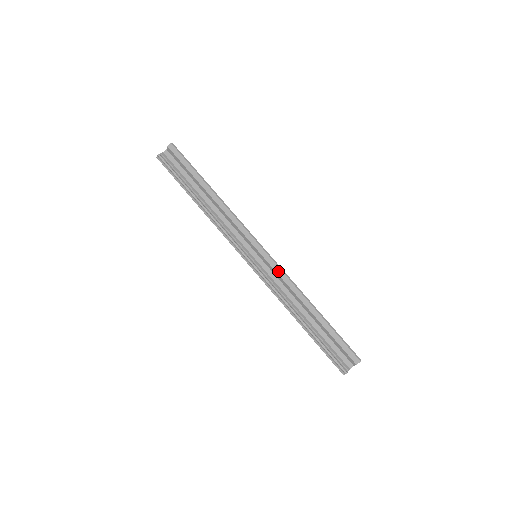
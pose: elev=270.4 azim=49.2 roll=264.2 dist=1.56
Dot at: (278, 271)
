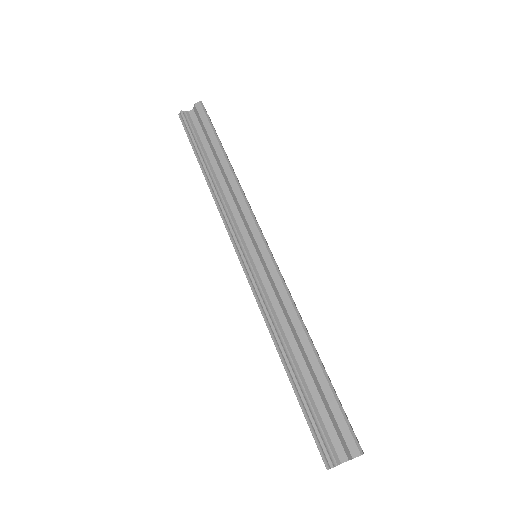
Dot at: (275, 278)
